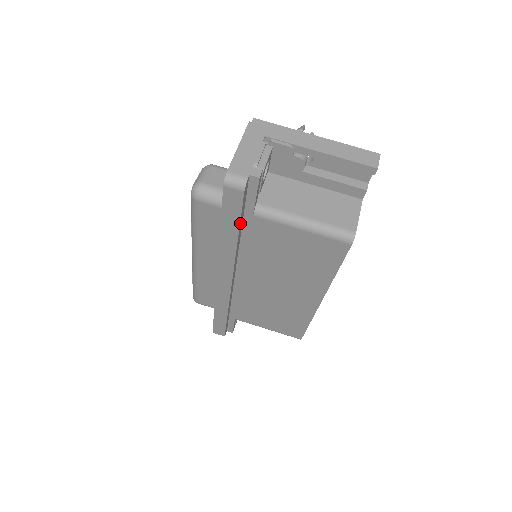
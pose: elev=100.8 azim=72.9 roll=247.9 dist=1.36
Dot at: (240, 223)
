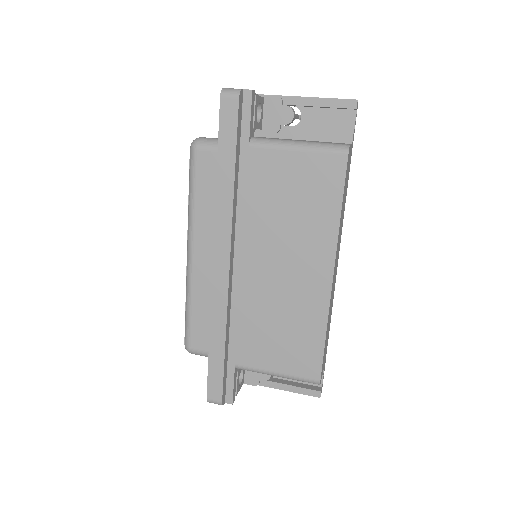
Dot at: (236, 150)
